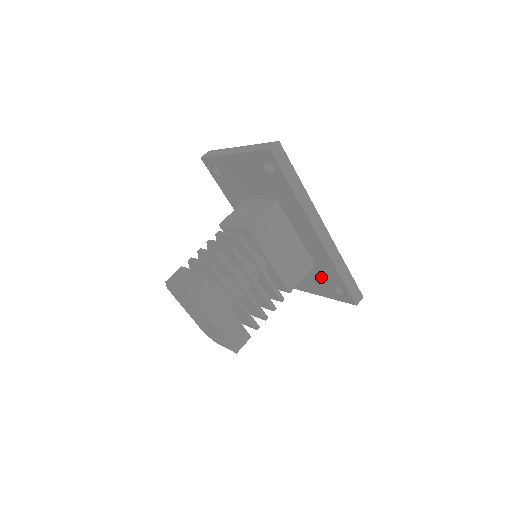
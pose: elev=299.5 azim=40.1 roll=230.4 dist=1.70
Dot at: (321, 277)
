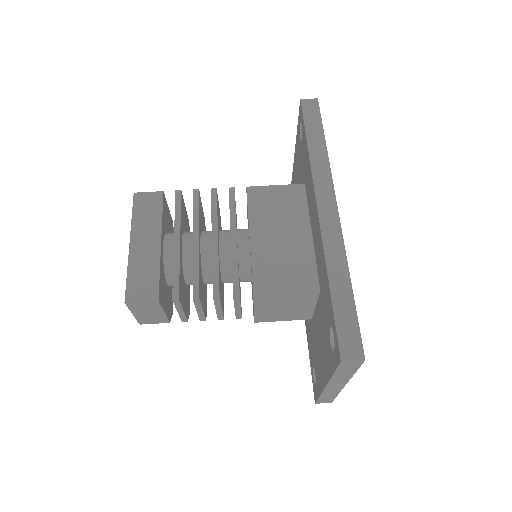
Dot at: (324, 320)
